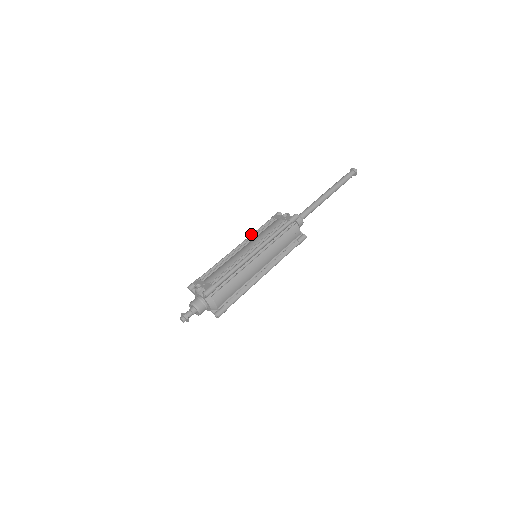
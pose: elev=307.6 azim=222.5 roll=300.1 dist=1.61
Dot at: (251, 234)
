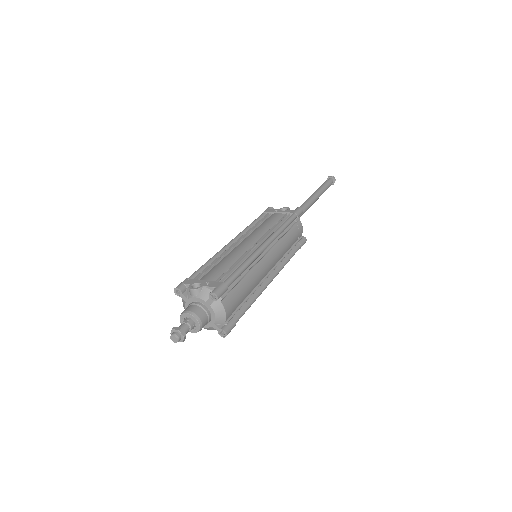
Dot at: occluded
